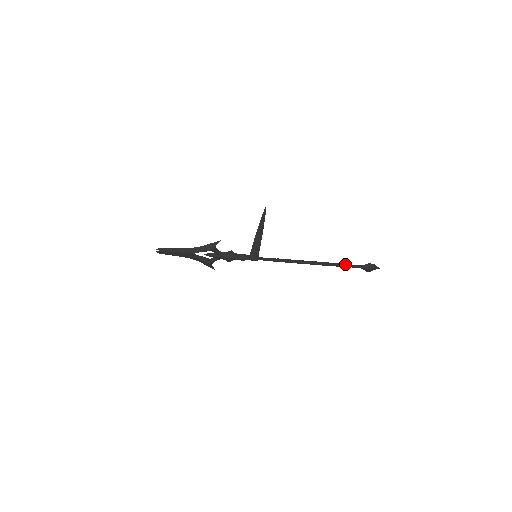
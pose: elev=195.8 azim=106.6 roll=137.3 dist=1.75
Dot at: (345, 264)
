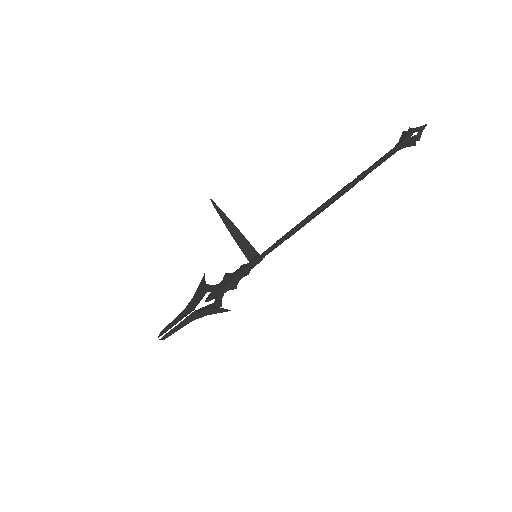
Dot at: (371, 166)
